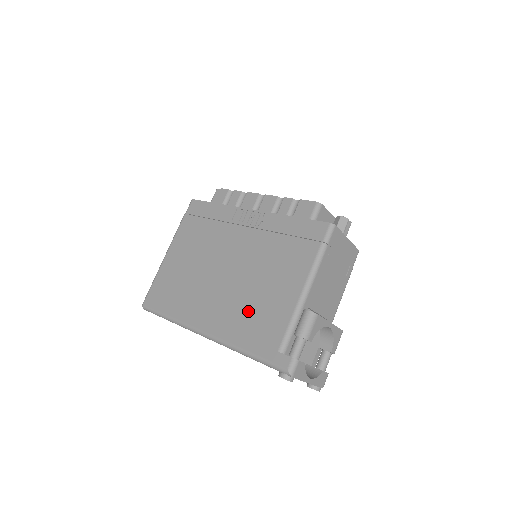
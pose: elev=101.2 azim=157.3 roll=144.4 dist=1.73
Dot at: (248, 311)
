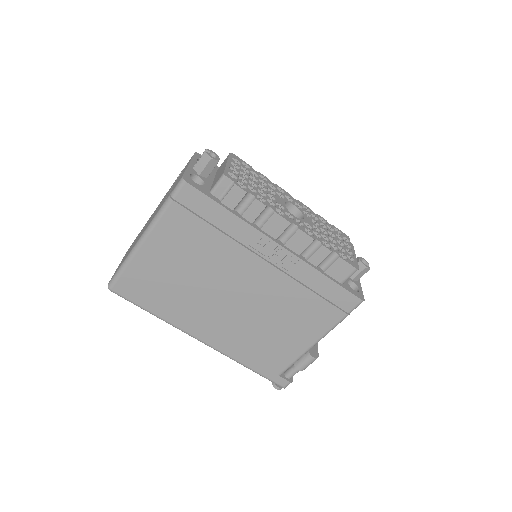
Dot at: (255, 341)
